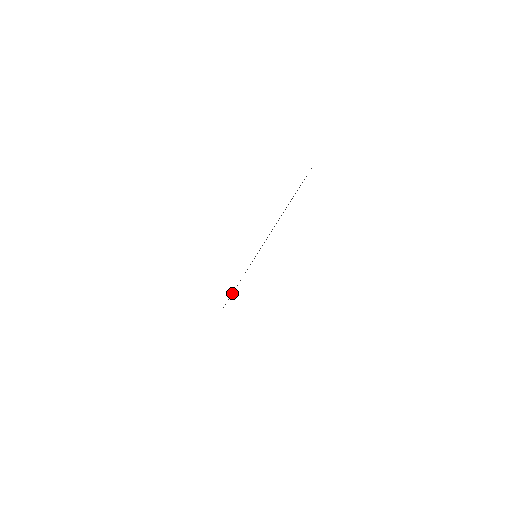
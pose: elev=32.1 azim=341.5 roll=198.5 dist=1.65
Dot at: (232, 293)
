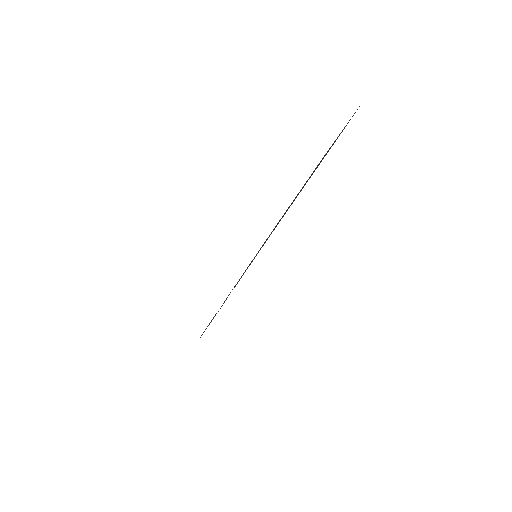
Dot at: (215, 315)
